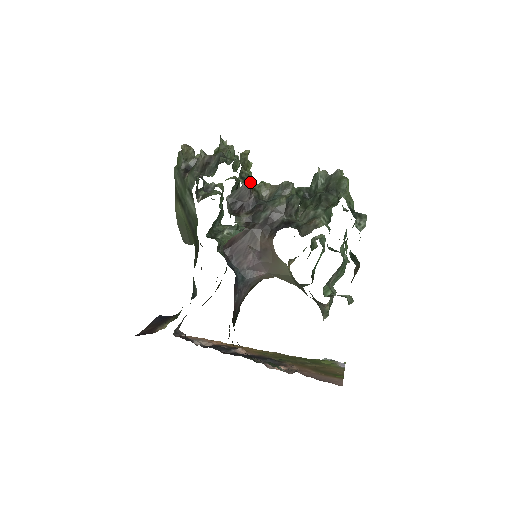
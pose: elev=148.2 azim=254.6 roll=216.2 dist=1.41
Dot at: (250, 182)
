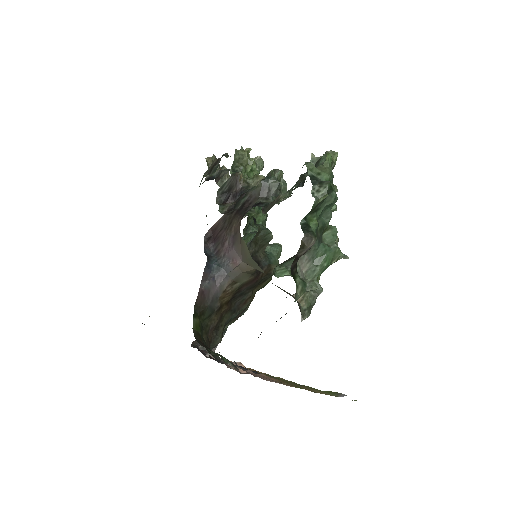
Dot at: (238, 172)
